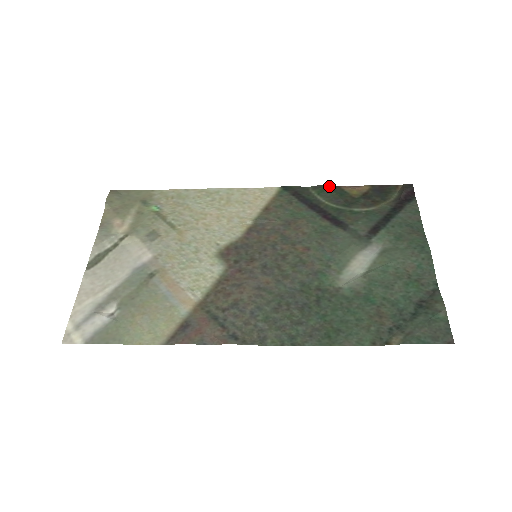
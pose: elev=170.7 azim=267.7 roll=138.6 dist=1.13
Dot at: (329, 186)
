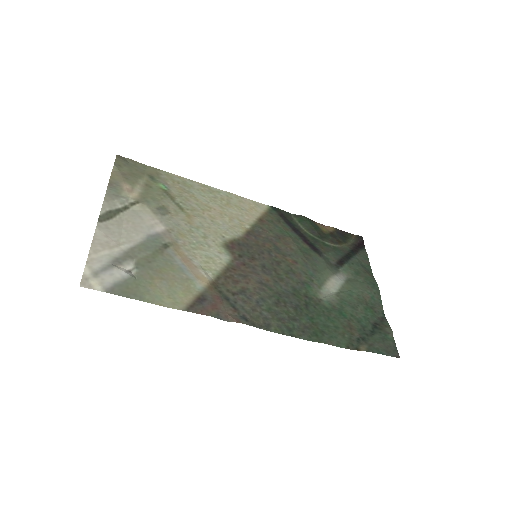
Dot at: (307, 218)
